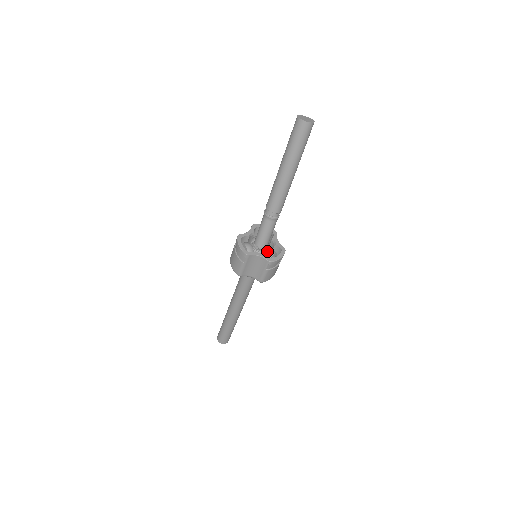
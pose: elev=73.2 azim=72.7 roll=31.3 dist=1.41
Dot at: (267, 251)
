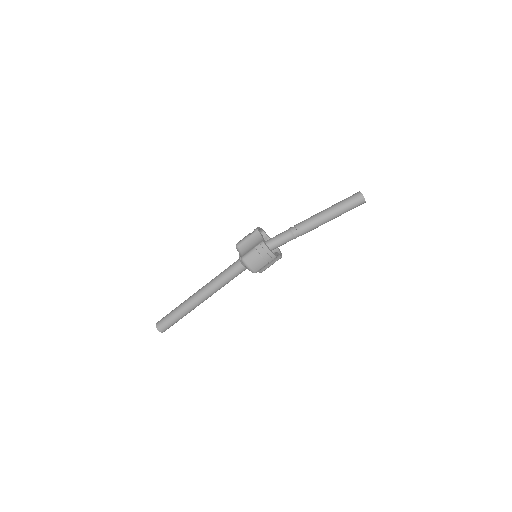
Dot at: occluded
